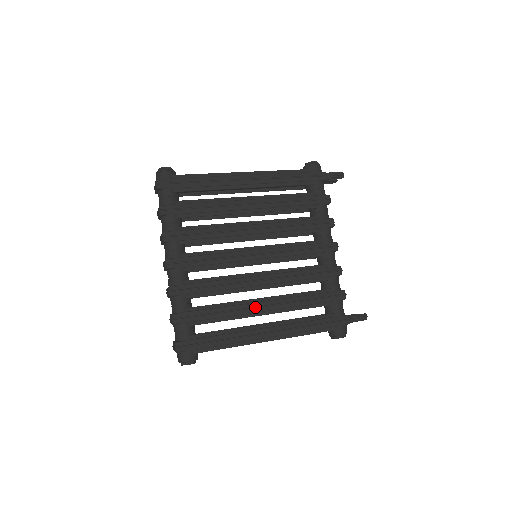
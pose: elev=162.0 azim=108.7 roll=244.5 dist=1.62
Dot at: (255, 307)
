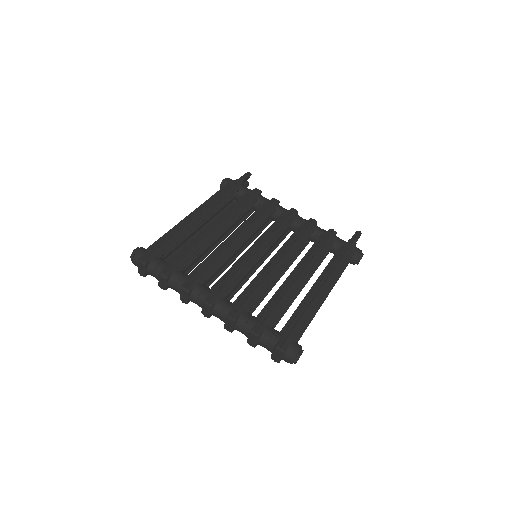
Dot at: (295, 280)
